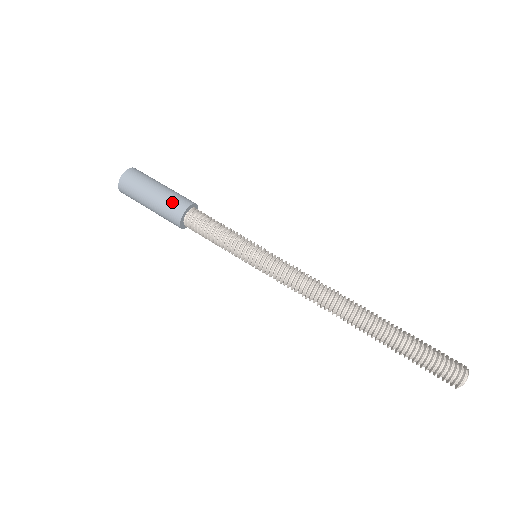
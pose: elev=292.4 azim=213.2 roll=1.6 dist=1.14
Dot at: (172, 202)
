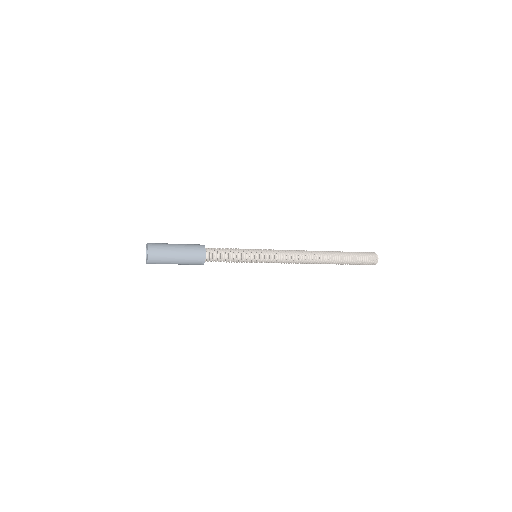
Dot at: (194, 250)
